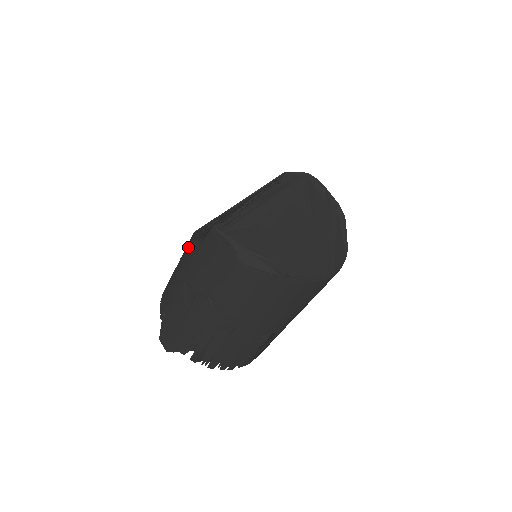
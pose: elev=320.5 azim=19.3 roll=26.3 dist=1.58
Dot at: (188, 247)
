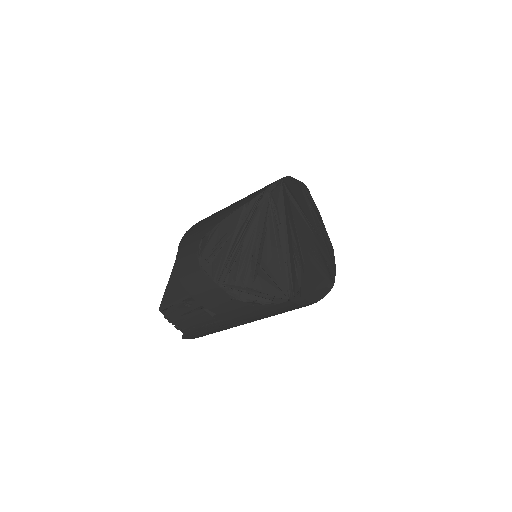
Dot at: (230, 303)
